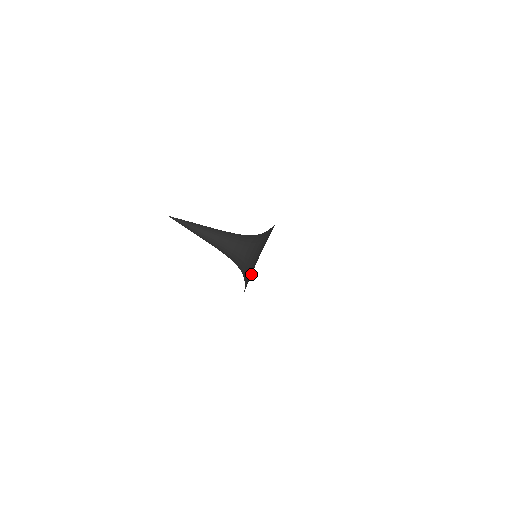
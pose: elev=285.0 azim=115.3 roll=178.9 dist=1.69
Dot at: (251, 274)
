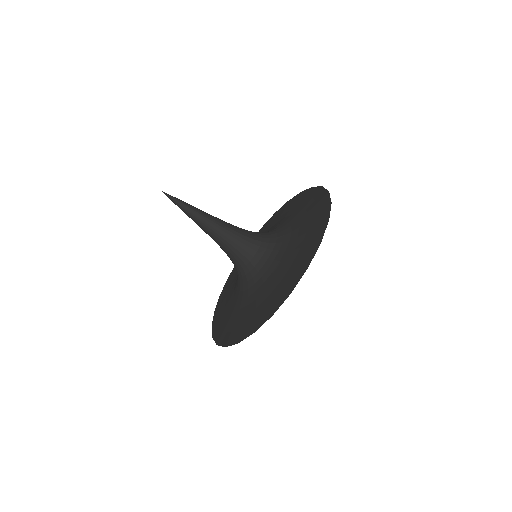
Dot at: (255, 308)
